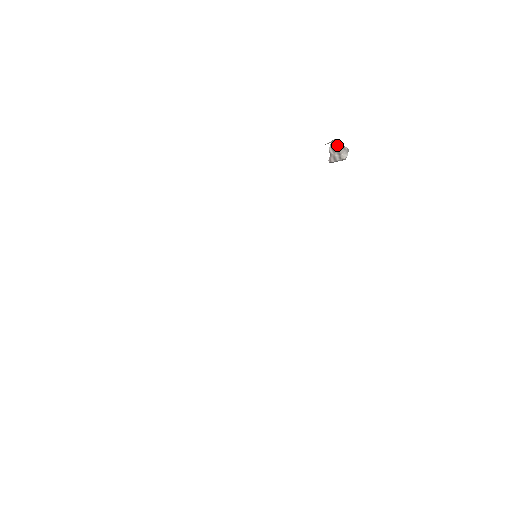
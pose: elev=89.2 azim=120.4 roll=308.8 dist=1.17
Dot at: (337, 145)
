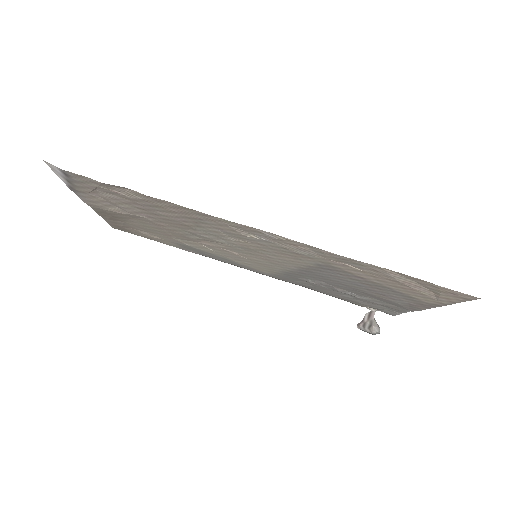
Dot at: (374, 318)
